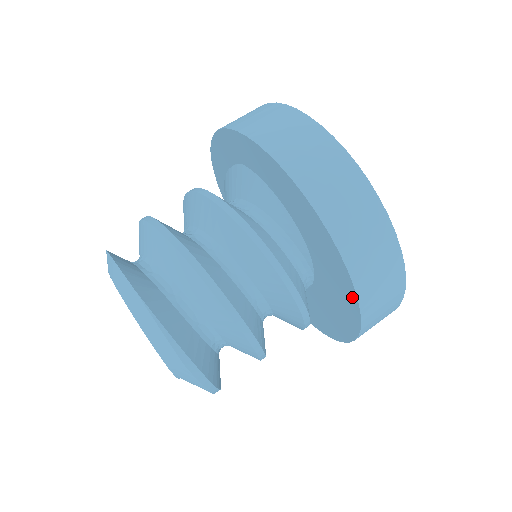
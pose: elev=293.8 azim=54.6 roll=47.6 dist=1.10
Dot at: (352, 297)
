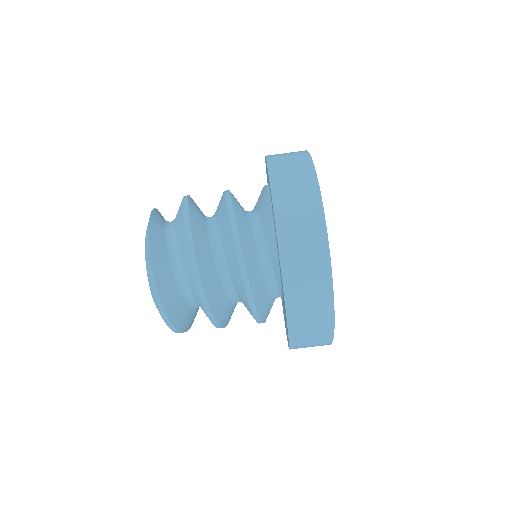
Dot at: occluded
